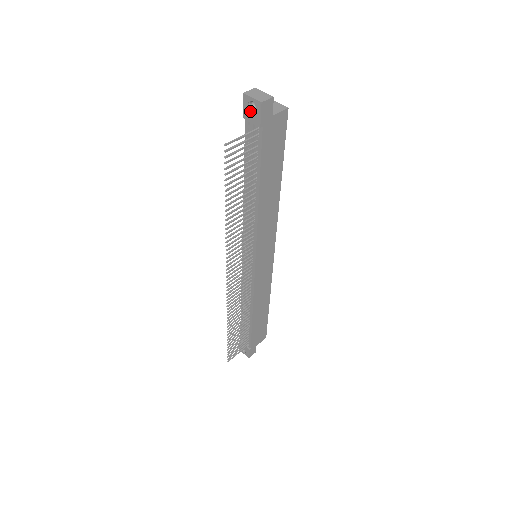
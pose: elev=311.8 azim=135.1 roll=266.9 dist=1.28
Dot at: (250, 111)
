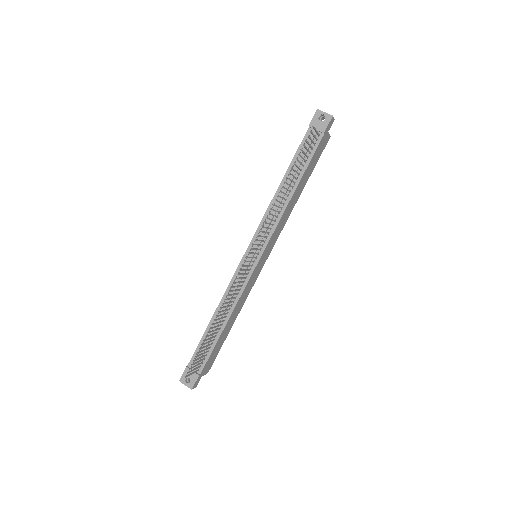
Dot at: (319, 121)
